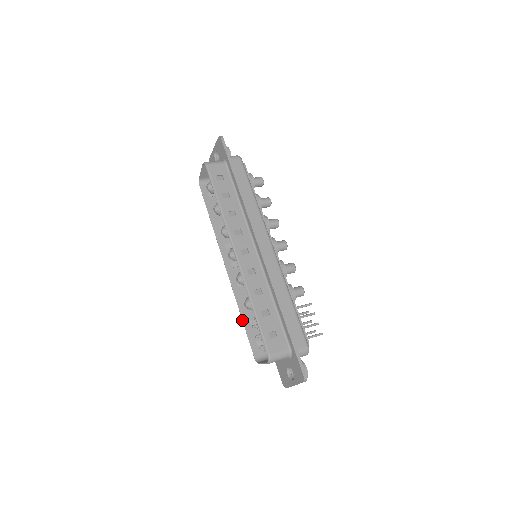
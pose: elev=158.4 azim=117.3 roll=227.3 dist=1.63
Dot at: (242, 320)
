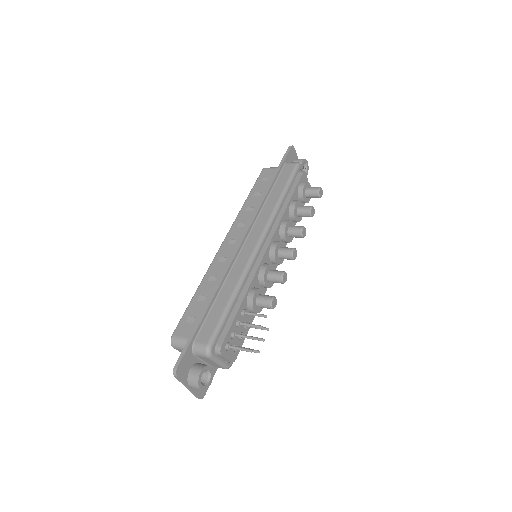
Dot at: occluded
